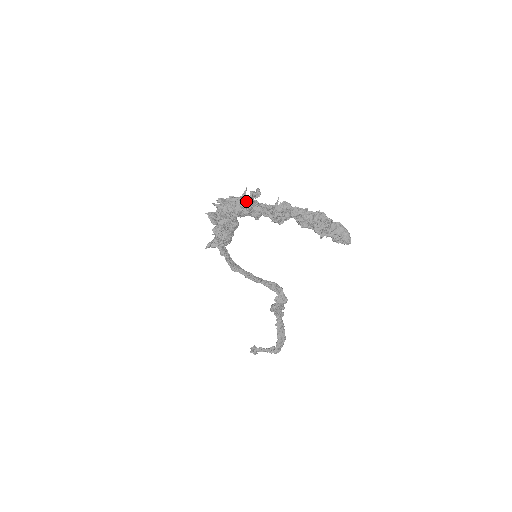
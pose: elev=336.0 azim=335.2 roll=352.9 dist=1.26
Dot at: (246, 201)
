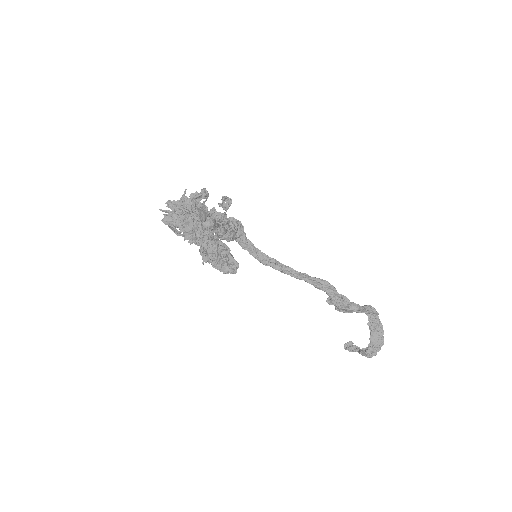
Dot at: (177, 207)
